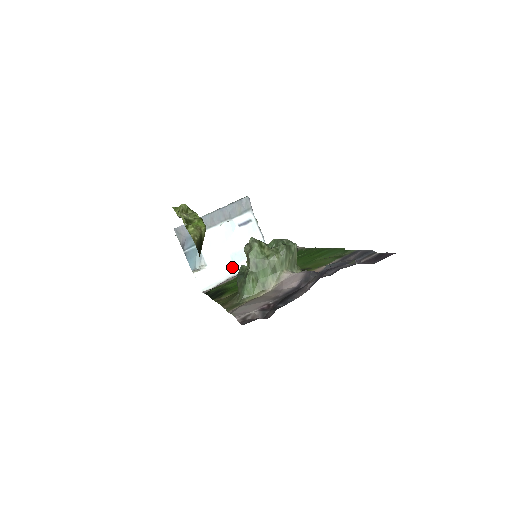
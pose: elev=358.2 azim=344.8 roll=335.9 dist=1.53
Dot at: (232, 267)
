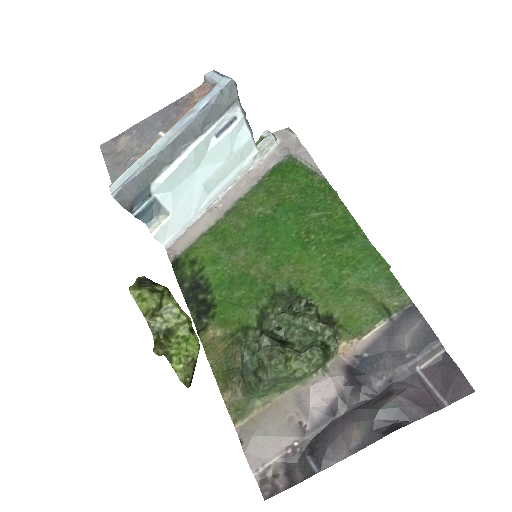
Dot at: (205, 198)
